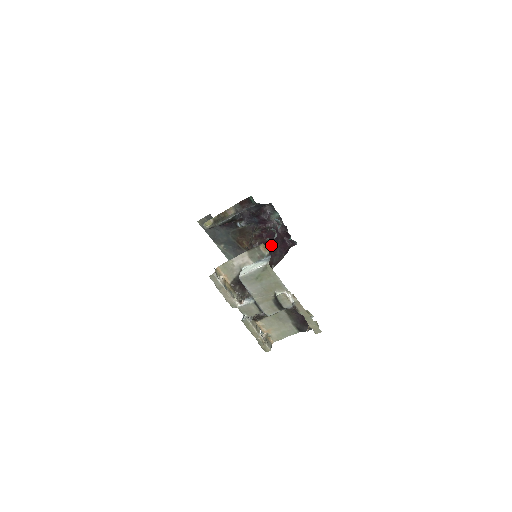
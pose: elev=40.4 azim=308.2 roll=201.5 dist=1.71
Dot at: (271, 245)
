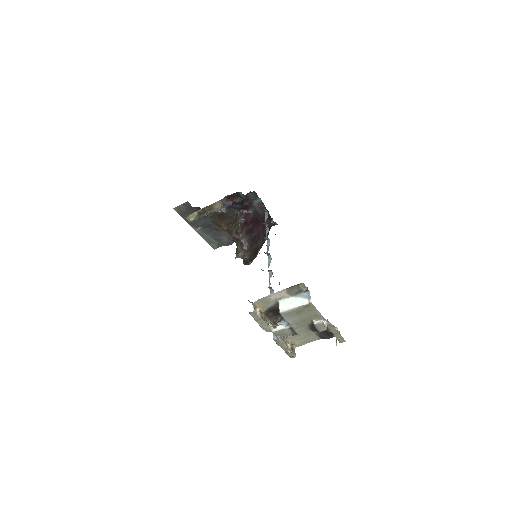
Dot at: (267, 242)
